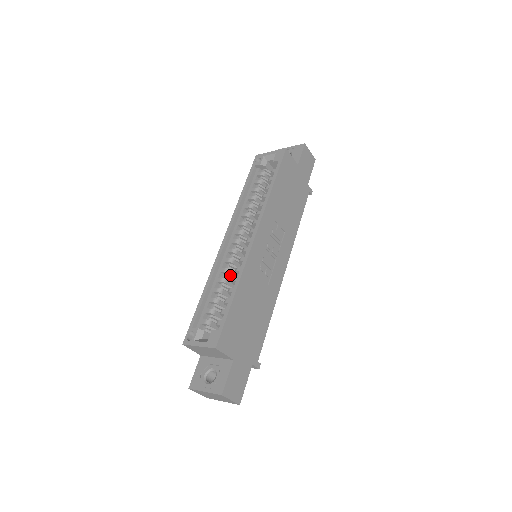
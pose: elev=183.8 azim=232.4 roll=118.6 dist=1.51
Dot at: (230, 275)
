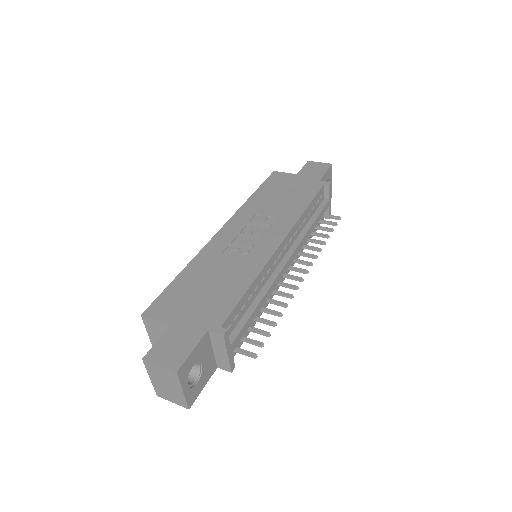
Dot at: occluded
